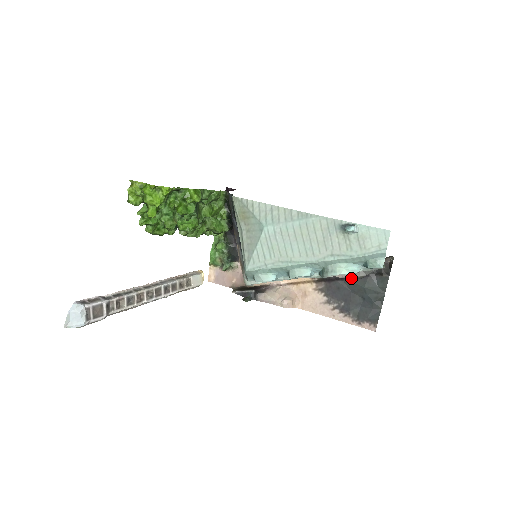
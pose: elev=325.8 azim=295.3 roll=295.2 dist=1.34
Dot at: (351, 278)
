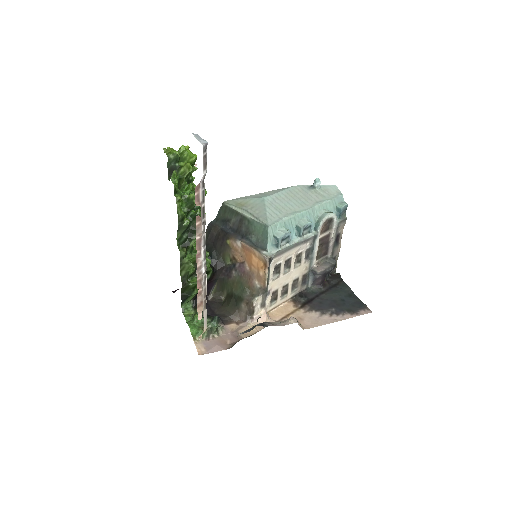
Dot at: (323, 293)
